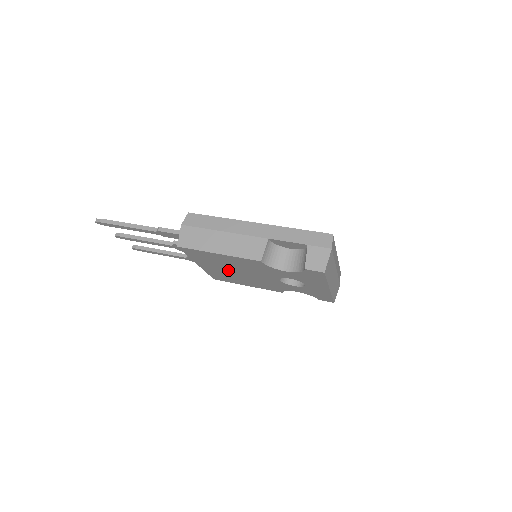
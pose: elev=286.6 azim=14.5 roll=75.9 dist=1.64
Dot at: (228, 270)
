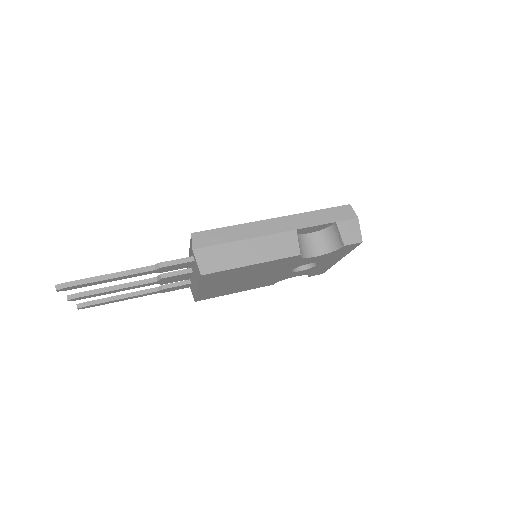
Dot at: (235, 282)
